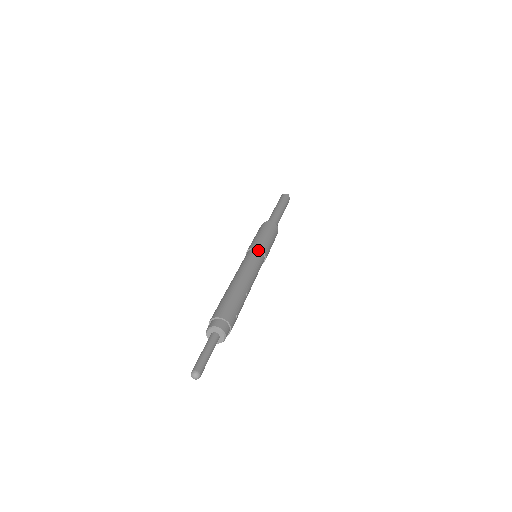
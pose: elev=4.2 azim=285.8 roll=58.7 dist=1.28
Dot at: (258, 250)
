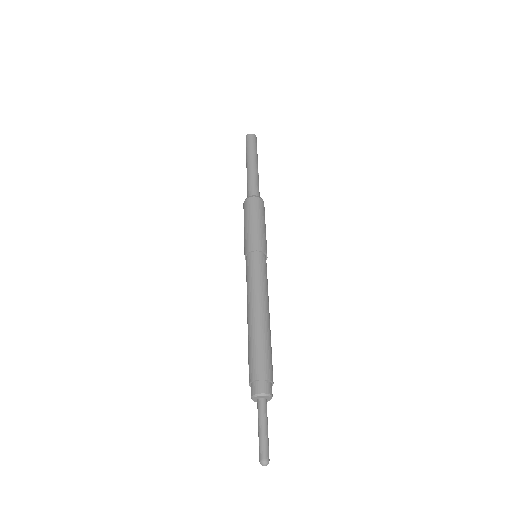
Dot at: (261, 254)
